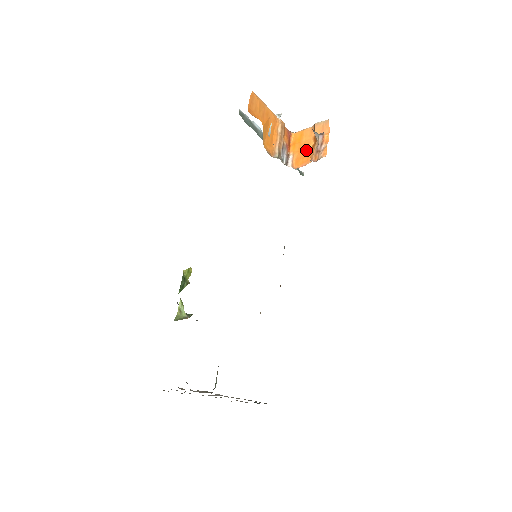
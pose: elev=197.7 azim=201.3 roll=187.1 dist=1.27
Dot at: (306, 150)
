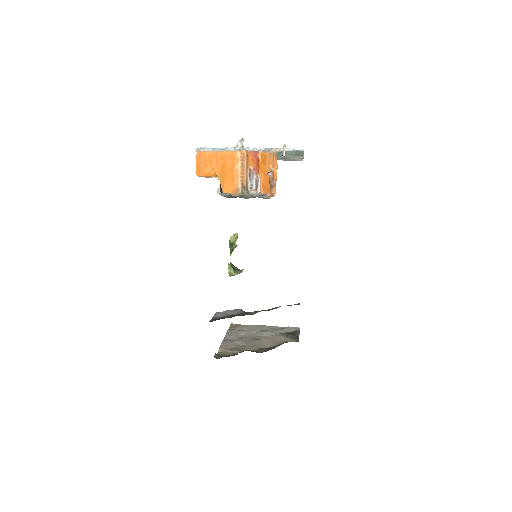
Dot at: (267, 177)
